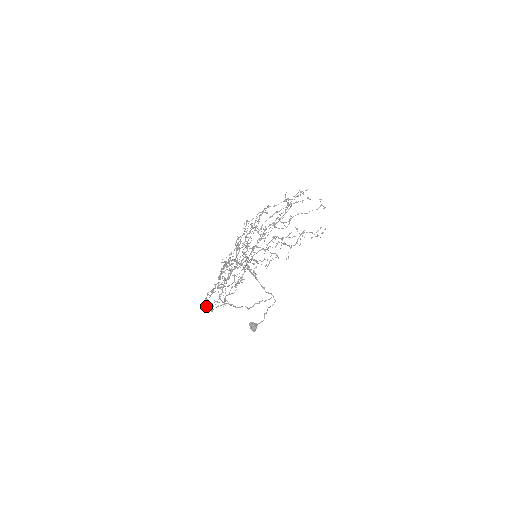
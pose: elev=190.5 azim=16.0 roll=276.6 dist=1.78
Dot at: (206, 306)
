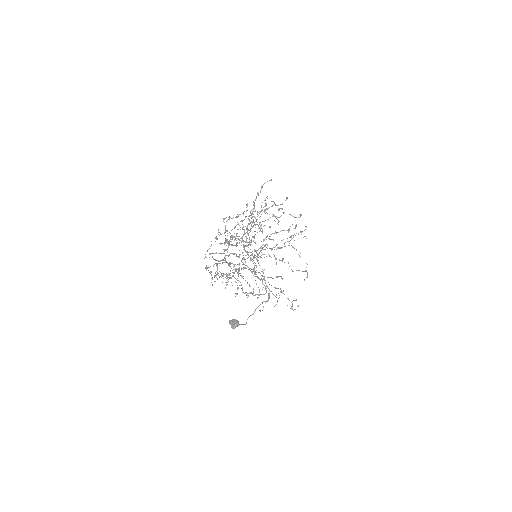
Dot at: occluded
